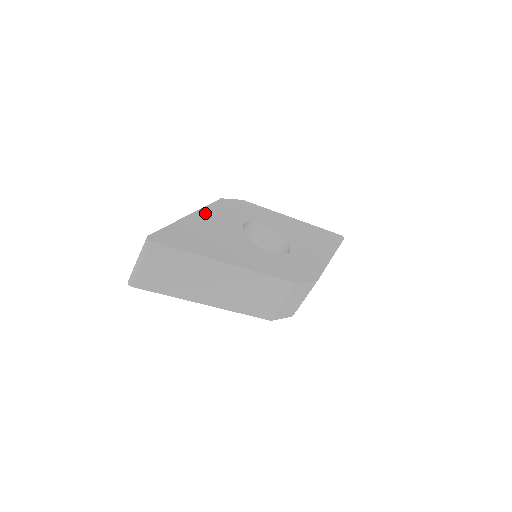
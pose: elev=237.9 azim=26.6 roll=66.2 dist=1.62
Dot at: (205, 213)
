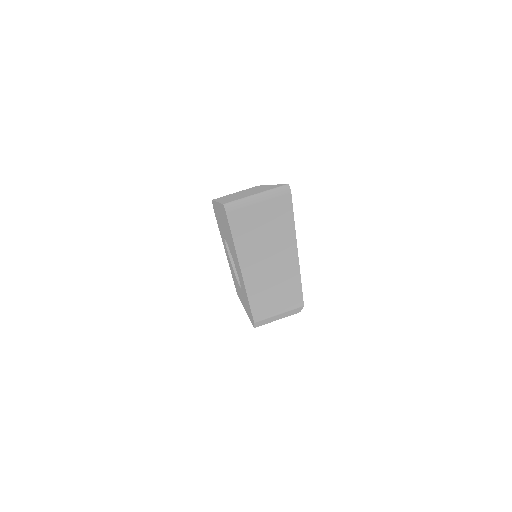
Dot at: occluded
